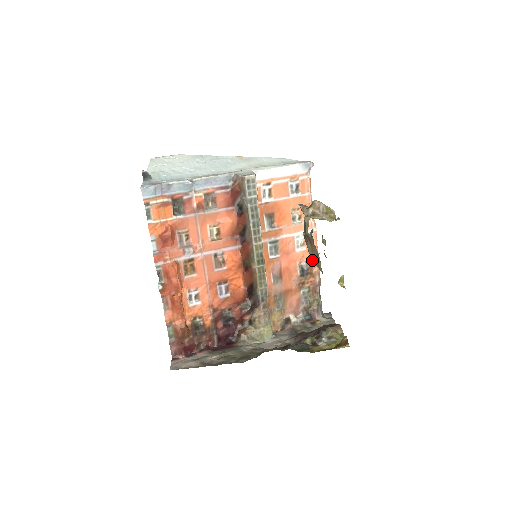
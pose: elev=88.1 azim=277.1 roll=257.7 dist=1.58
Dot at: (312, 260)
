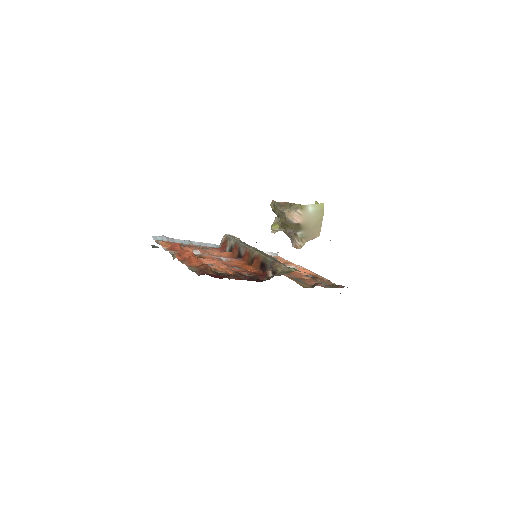
Dot at: (313, 275)
